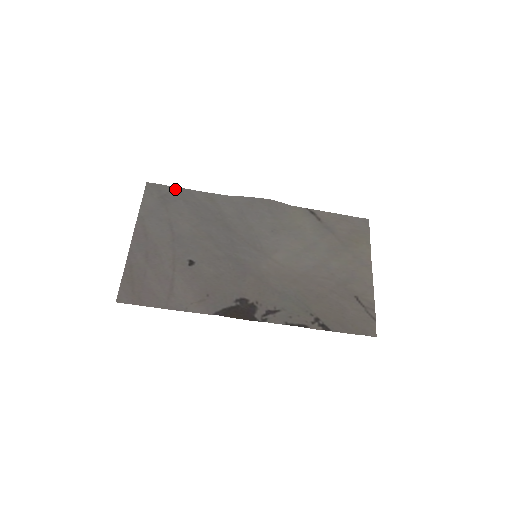
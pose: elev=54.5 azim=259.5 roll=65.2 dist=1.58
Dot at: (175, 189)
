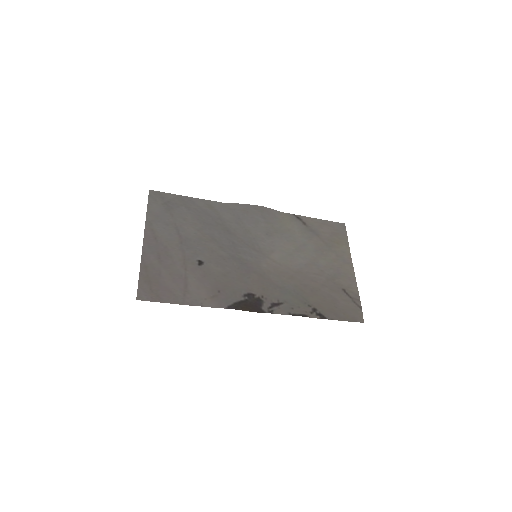
Dot at: (176, 196)
